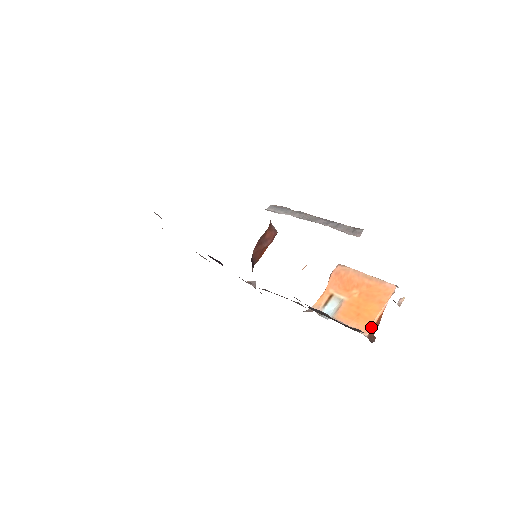
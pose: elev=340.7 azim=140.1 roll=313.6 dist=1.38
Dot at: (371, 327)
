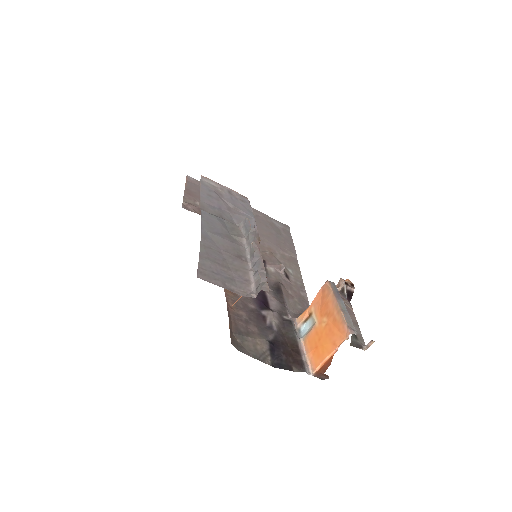
Dot at: (319, 366)
